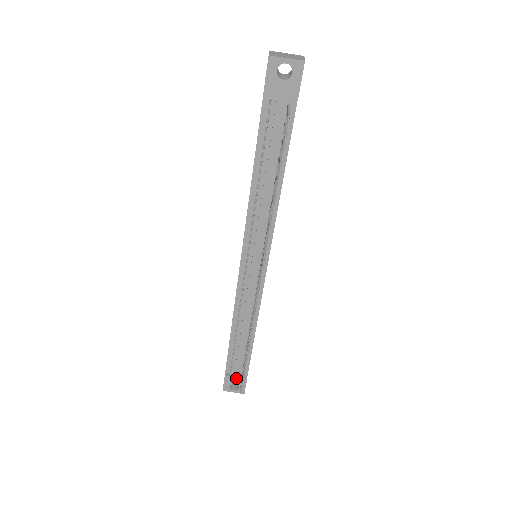
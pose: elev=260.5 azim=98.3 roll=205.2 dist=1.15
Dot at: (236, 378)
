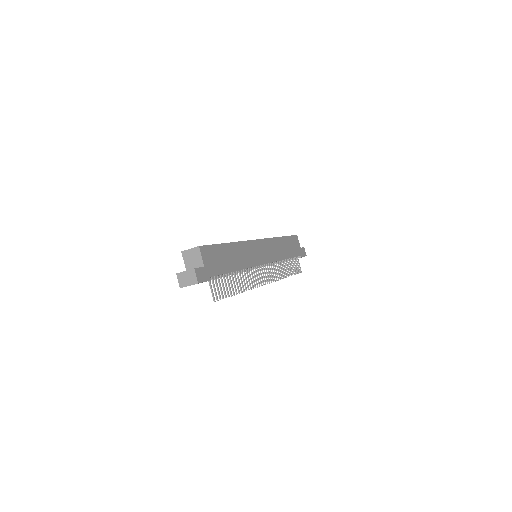
Dot at: occluded
